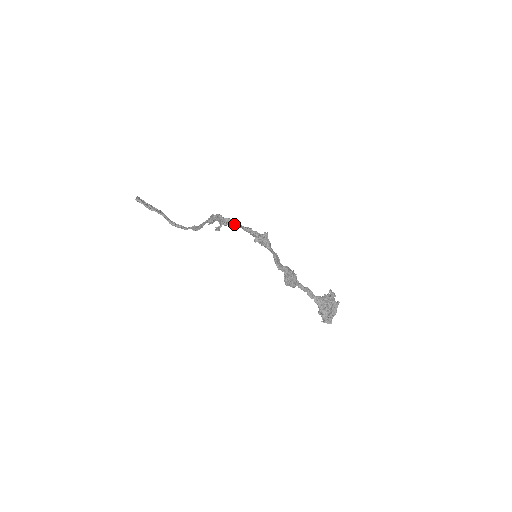
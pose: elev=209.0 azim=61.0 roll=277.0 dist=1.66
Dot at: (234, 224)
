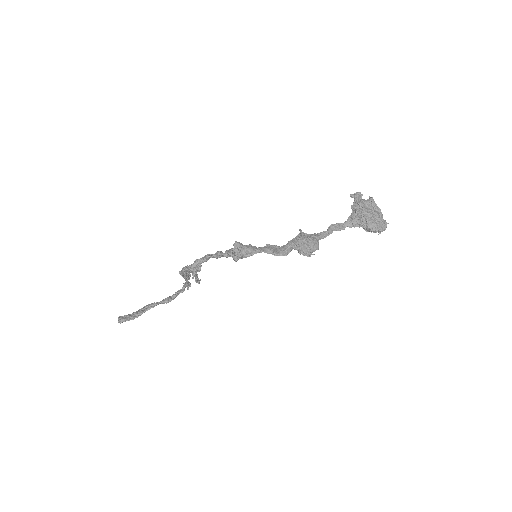
Dot at: occluded
